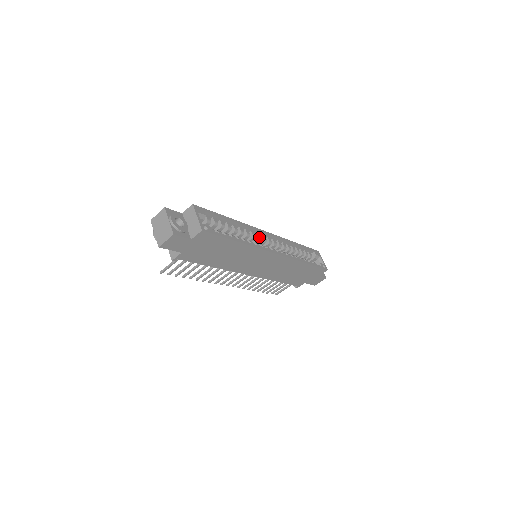
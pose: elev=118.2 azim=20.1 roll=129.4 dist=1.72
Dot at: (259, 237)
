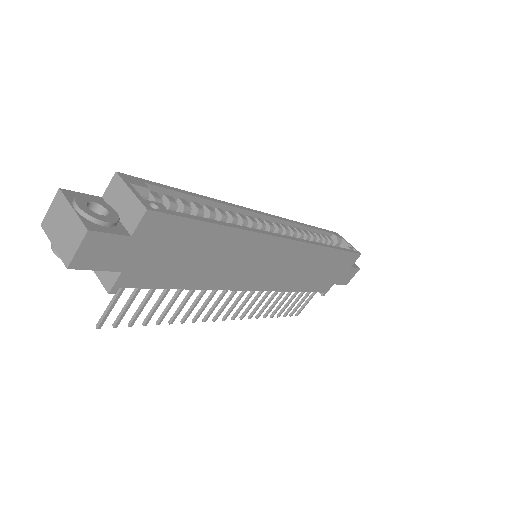
Dot at: (253, 220)
